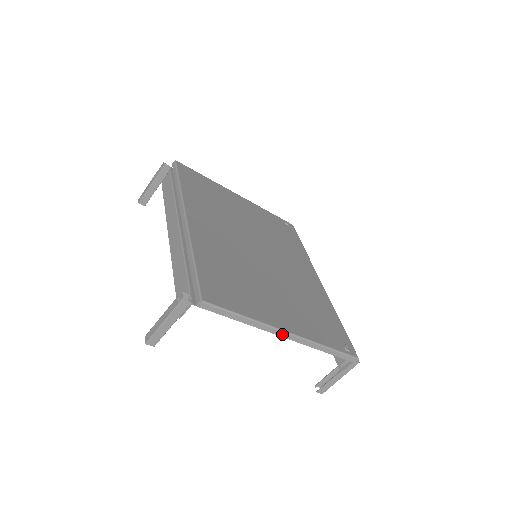
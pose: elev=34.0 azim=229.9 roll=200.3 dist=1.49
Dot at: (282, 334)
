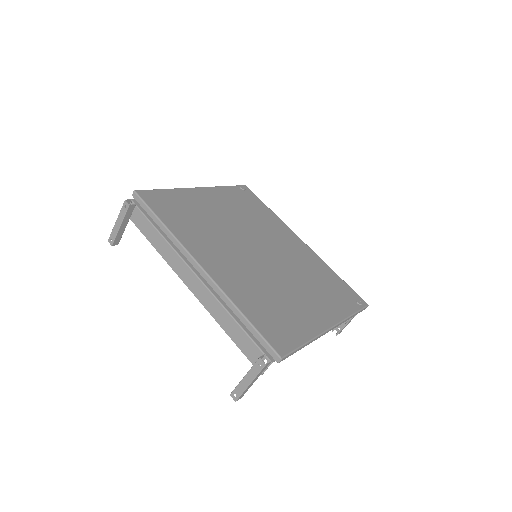
Dot at: (327, 332)
